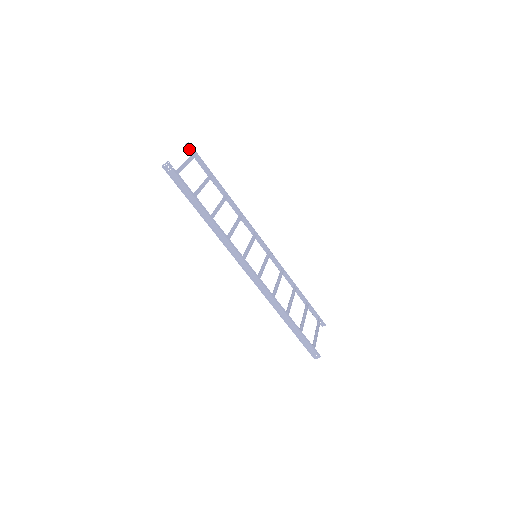
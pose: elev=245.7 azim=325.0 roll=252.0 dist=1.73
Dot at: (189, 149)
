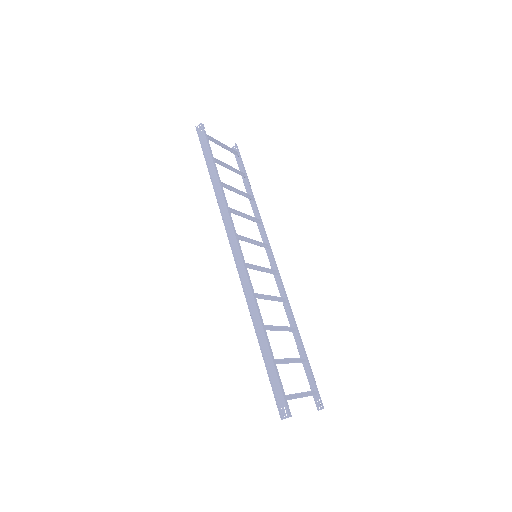
Dot at: occluded
